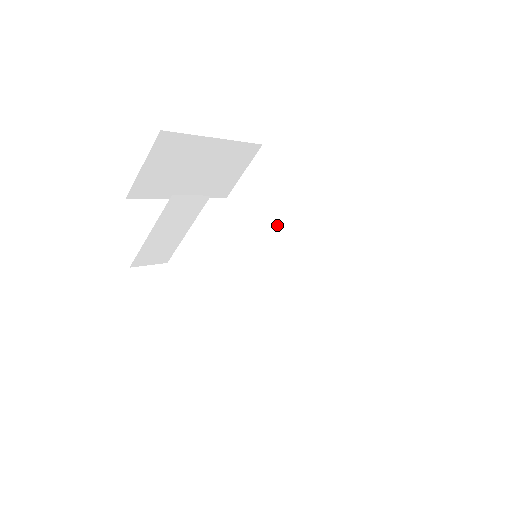
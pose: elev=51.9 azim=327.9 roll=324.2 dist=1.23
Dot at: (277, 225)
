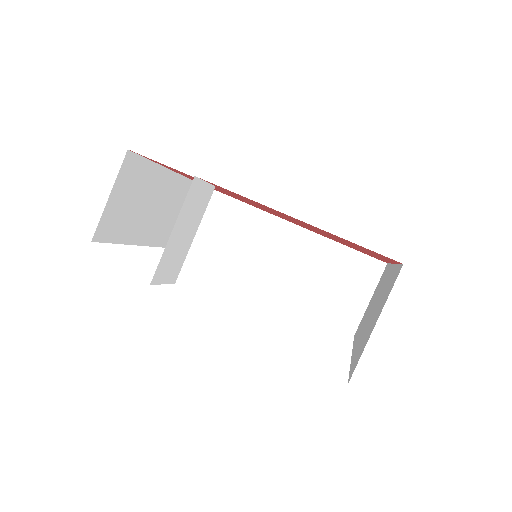
Dot at: (236, 250)
